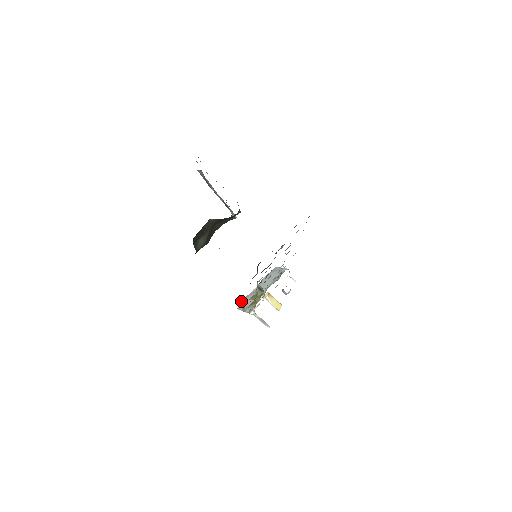
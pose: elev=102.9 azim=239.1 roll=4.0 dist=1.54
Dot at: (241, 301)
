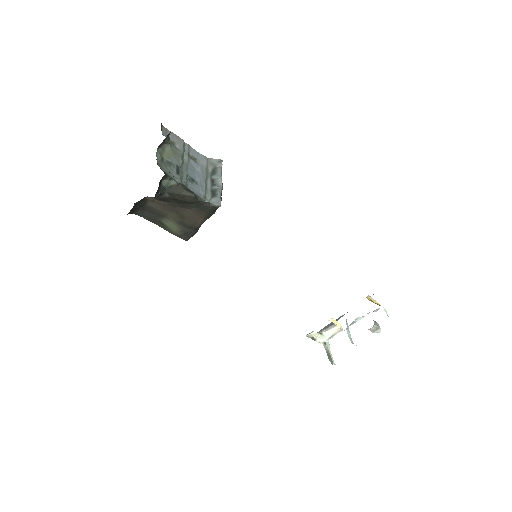
Dot at: (325, 326)
